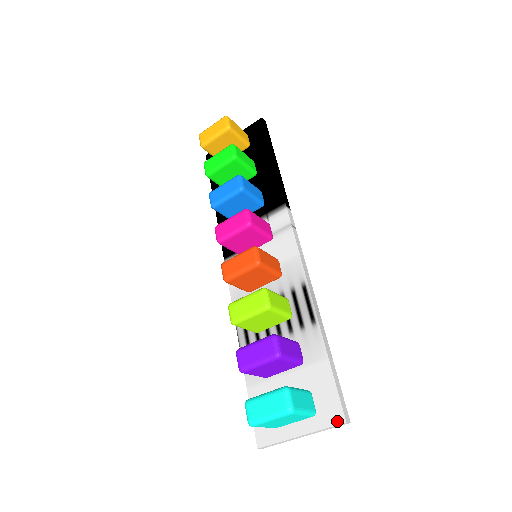
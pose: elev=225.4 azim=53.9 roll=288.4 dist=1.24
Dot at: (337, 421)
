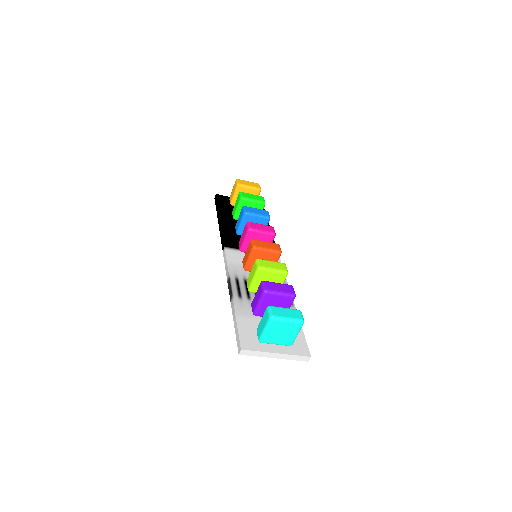
Dot at: (305, 354)
